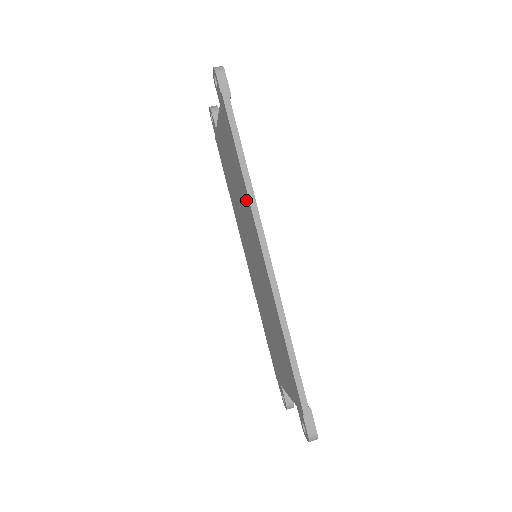
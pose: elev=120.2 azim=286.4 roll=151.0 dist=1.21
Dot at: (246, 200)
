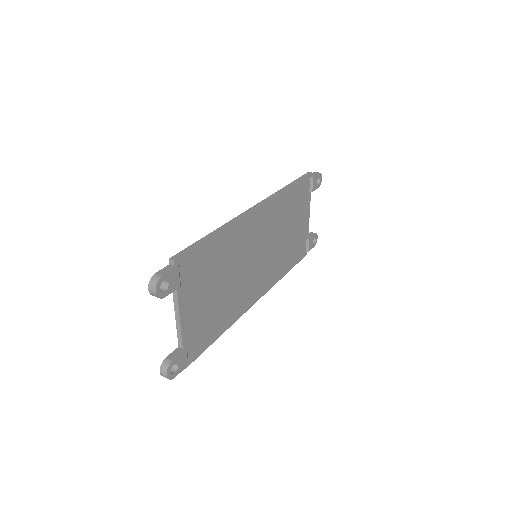
Dot at: occluded
